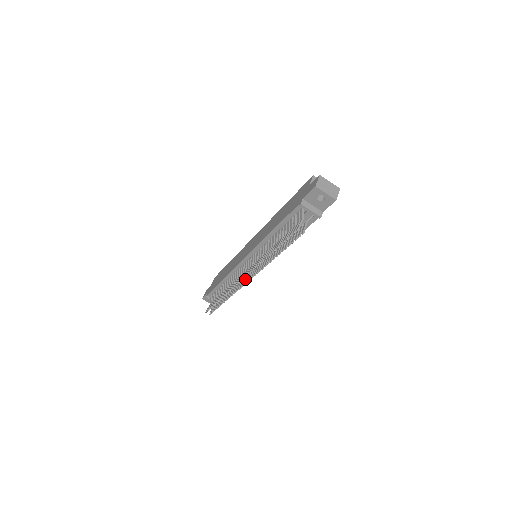
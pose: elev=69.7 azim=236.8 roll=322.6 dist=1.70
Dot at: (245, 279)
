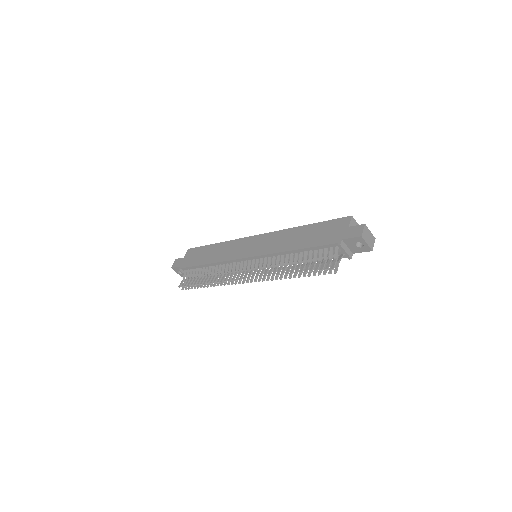
Dot at: occluded
